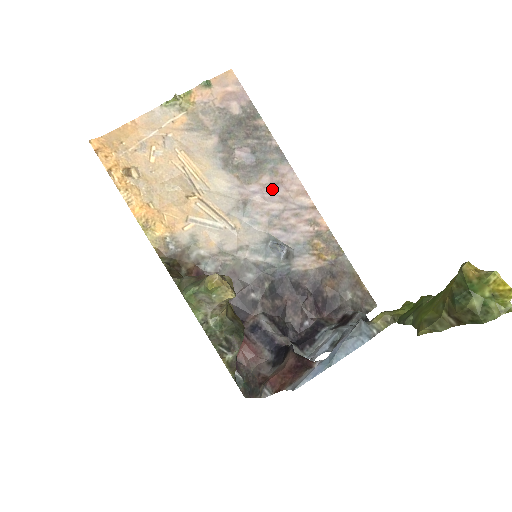
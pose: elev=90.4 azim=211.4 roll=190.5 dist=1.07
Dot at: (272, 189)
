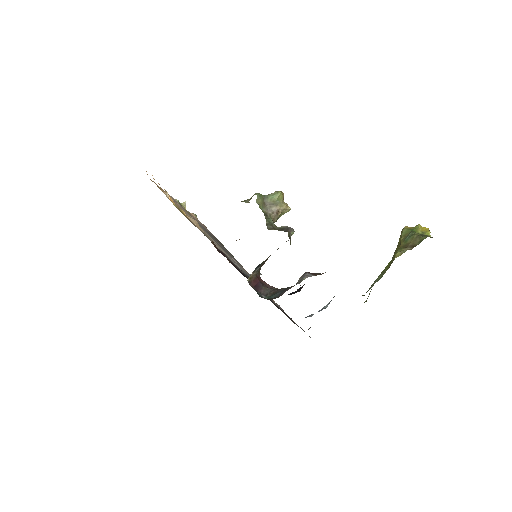
Dot at: (239, 265)
